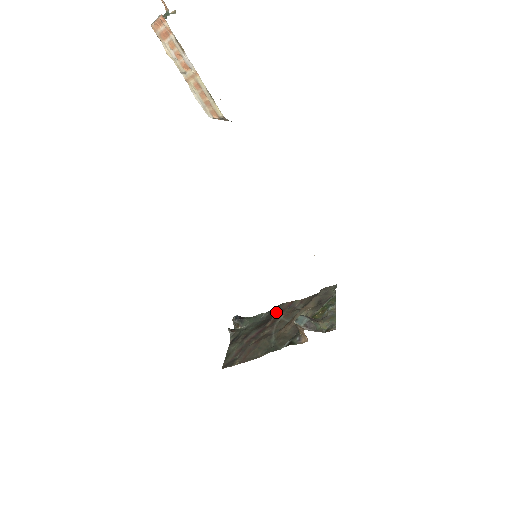
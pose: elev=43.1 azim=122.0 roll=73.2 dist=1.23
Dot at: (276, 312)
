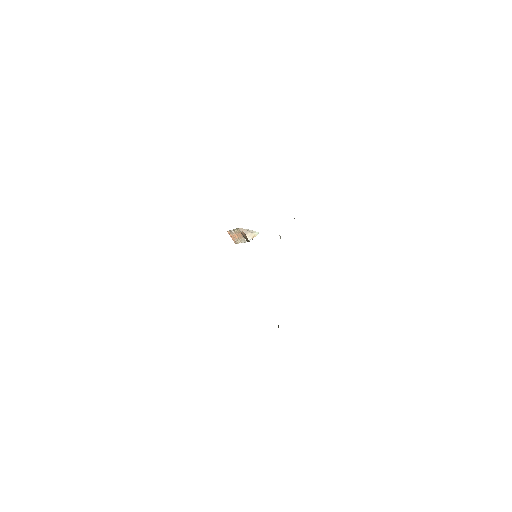
Dot at: occluded
